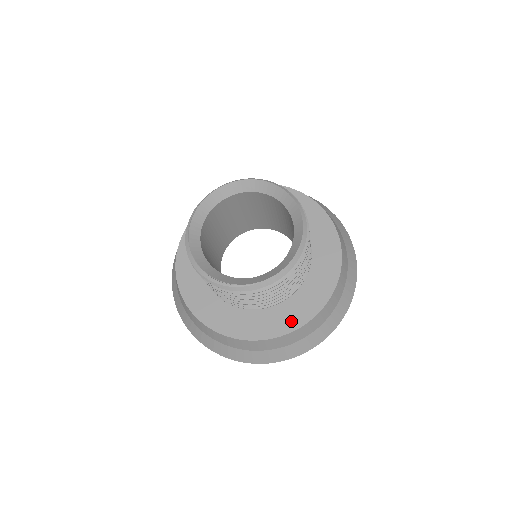
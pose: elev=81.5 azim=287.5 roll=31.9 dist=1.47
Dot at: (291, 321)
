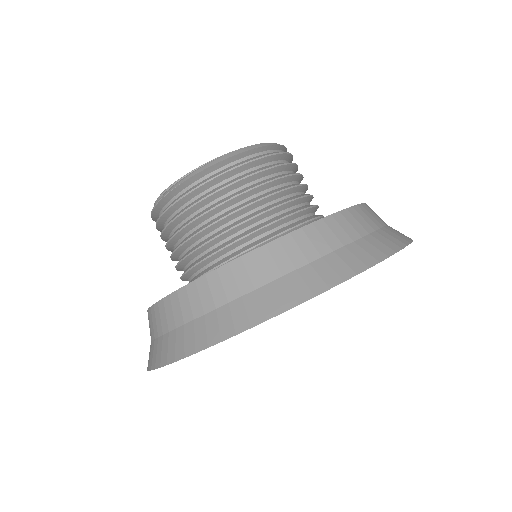
Dot at: occluded
